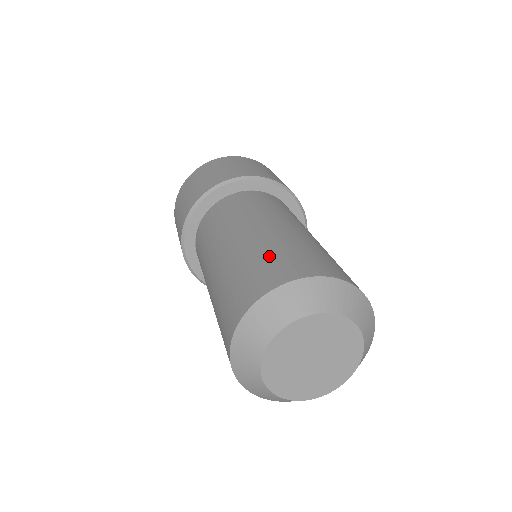
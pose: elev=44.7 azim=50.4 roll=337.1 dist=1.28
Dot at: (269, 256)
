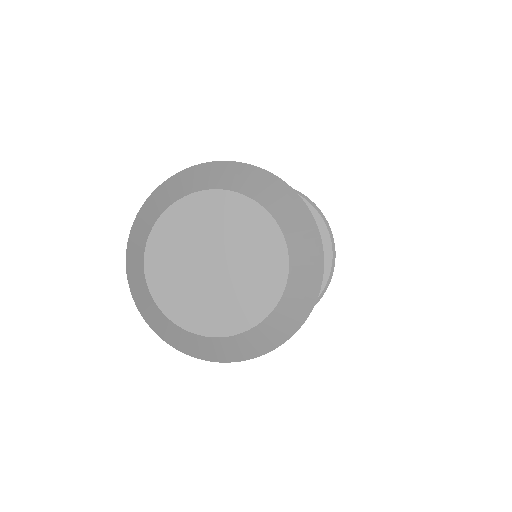
Dot at: occluded
